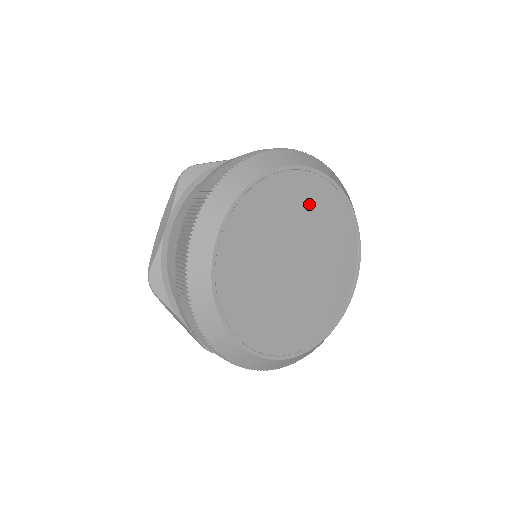
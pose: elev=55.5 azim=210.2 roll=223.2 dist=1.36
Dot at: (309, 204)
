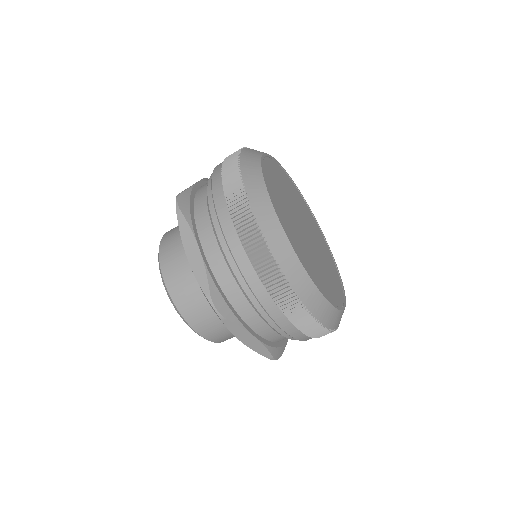
Dot at: (284, 183)
